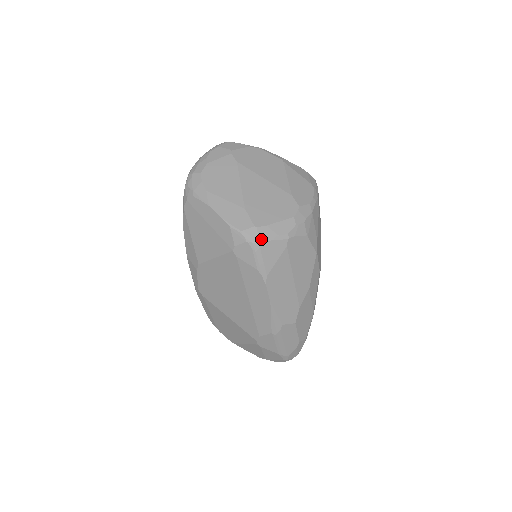
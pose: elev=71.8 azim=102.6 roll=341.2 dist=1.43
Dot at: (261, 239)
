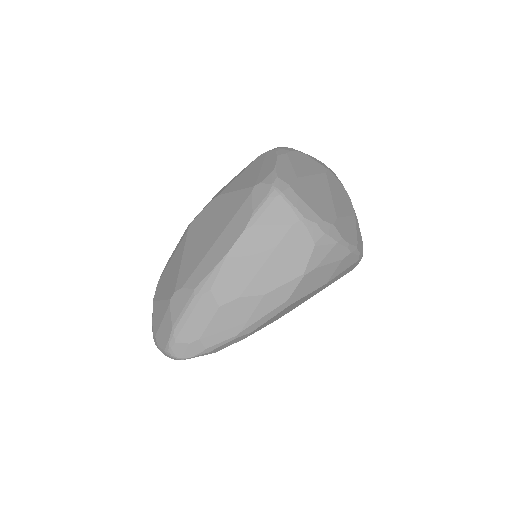
Dot at: (283, 193)
